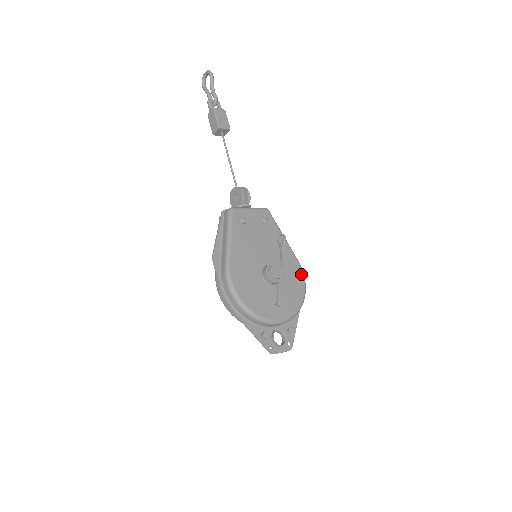
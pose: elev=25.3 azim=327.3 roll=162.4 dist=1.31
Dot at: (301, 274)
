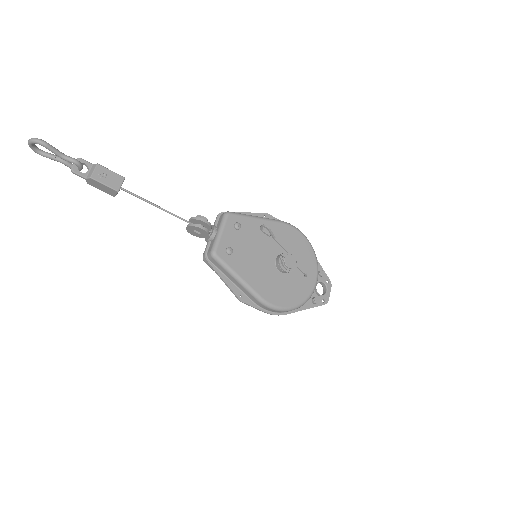
Dot at: (293, 230)
